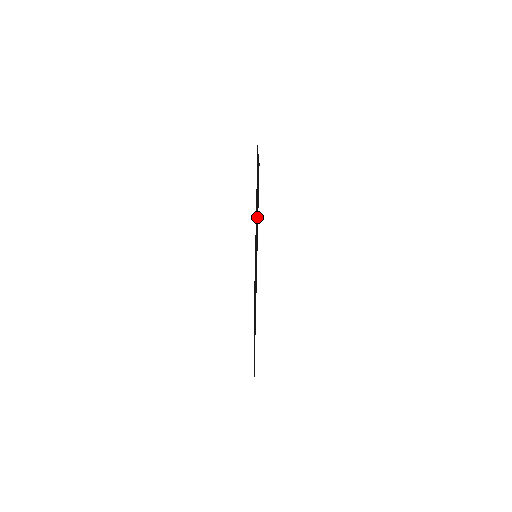
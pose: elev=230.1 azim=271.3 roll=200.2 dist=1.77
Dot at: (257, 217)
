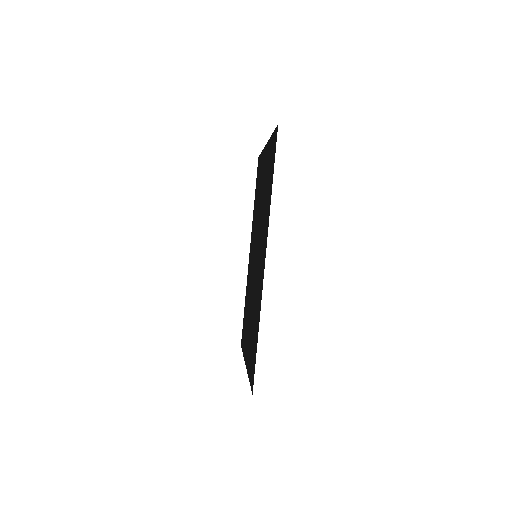
Dot at: (265, 199)
